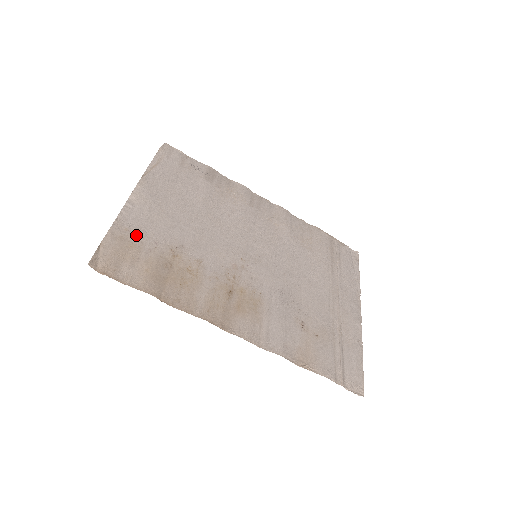
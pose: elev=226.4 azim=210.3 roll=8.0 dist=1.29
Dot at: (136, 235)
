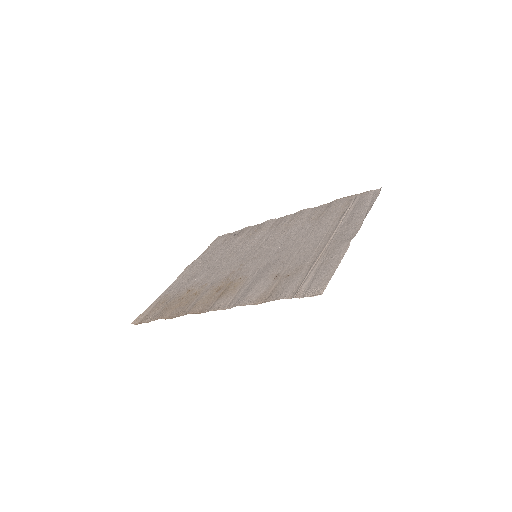
Dot at: (169, 295)
